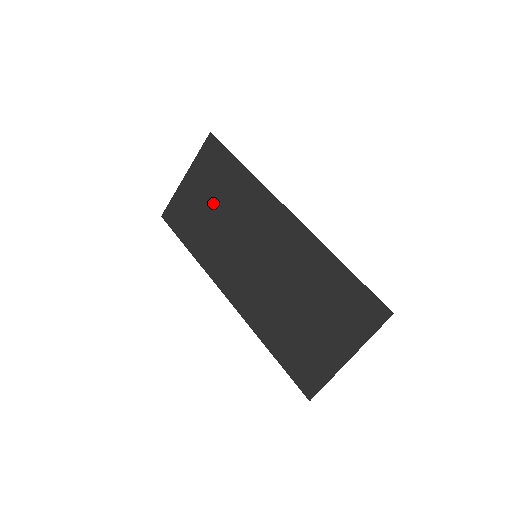
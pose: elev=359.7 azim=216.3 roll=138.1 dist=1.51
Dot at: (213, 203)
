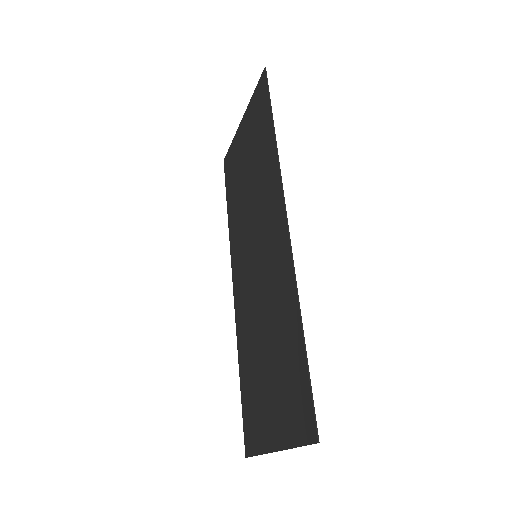
Dot at: (248, 166)
